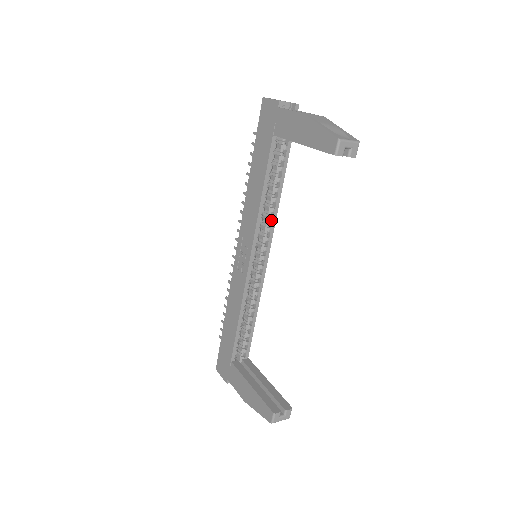
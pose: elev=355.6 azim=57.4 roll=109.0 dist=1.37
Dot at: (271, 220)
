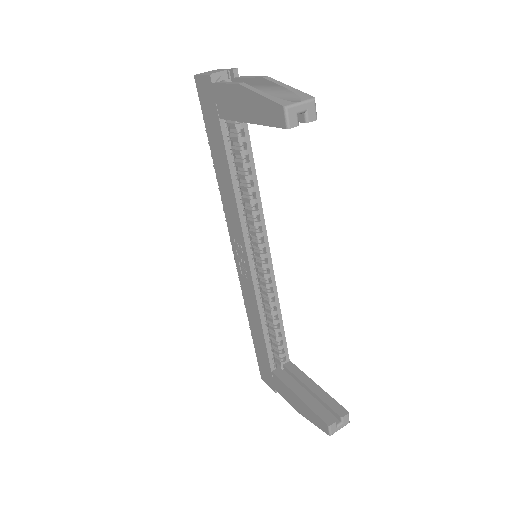
Dot at: (257, 213)
